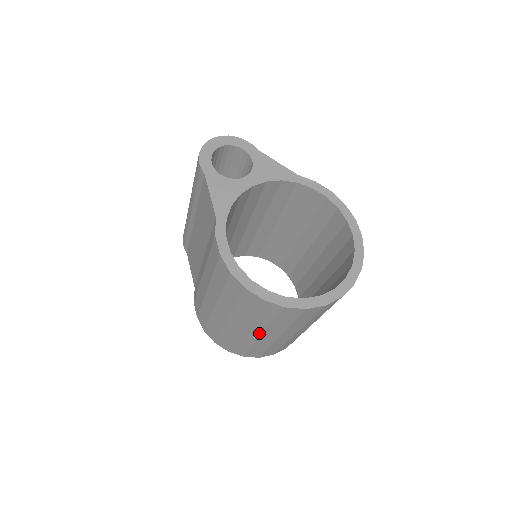
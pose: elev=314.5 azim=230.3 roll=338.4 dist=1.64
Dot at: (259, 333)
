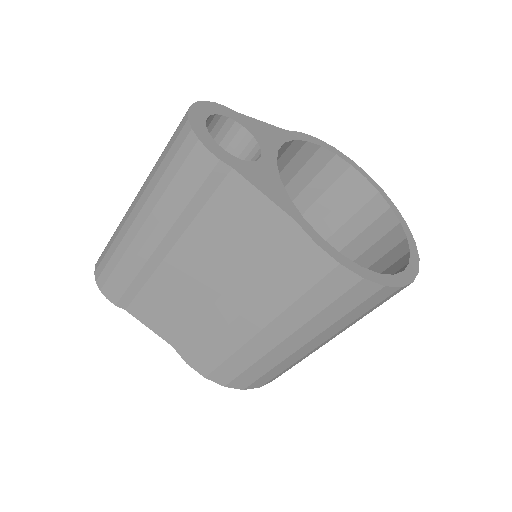
Dot at: occluded
